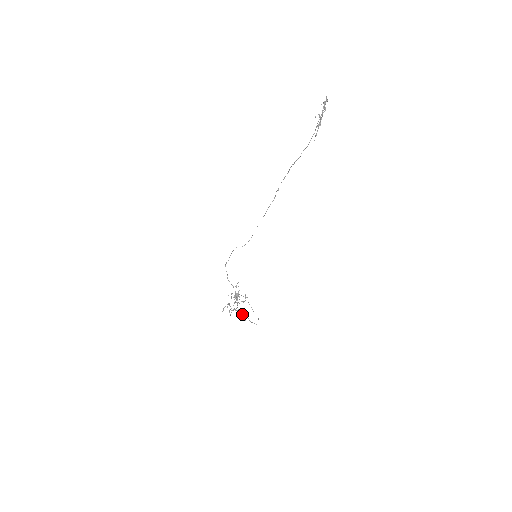
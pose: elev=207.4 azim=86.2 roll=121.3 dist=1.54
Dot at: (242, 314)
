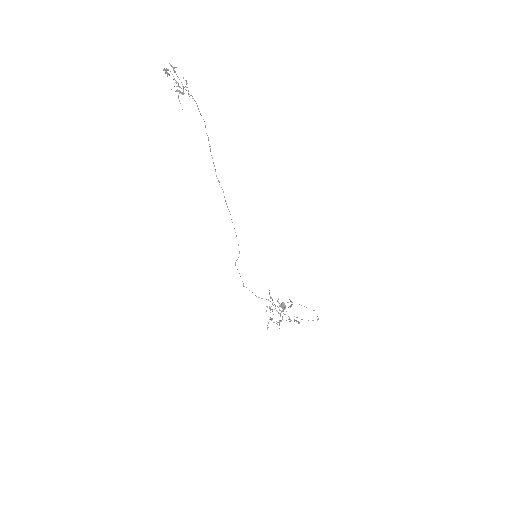
Dot at: occluded
